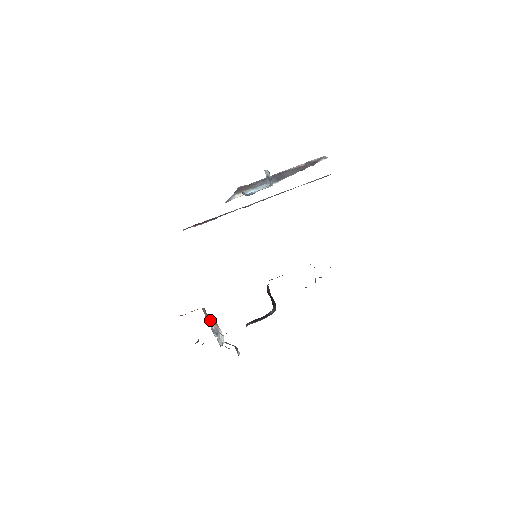
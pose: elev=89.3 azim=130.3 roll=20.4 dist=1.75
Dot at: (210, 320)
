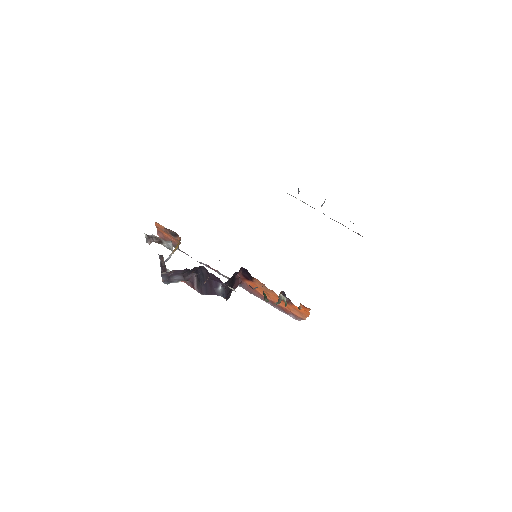
Dot at: (175, 249)
